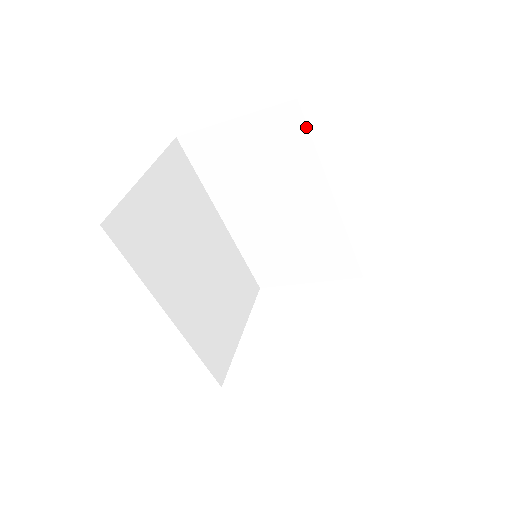
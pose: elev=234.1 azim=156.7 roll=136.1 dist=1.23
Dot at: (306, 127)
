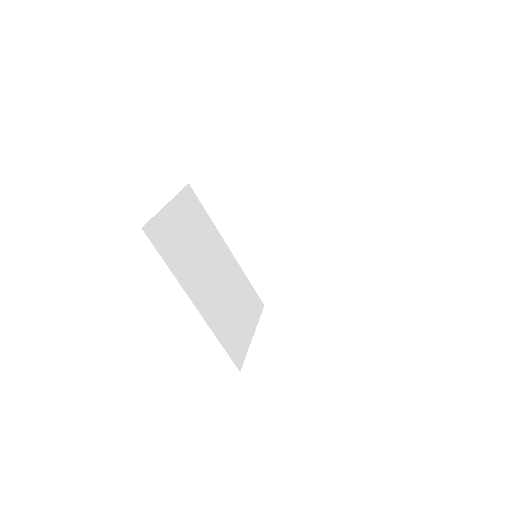
Dot at: (281, 159)
